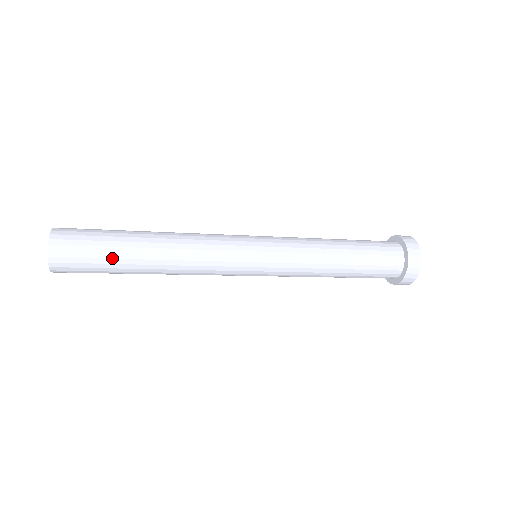
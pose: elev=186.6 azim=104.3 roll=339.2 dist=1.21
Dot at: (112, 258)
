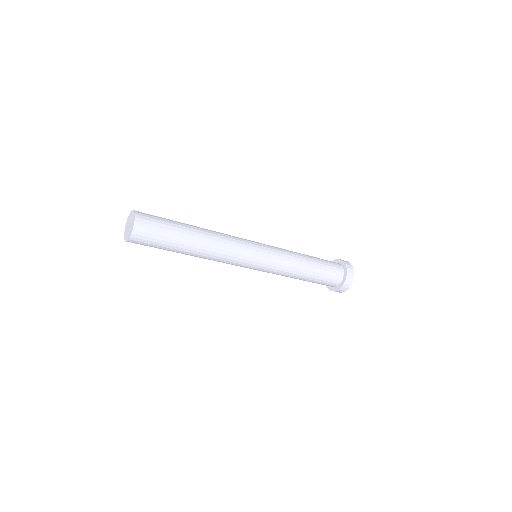
Dot at: (172, 242)
